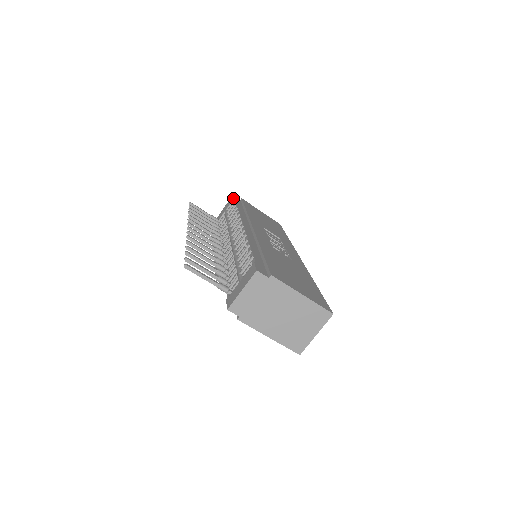
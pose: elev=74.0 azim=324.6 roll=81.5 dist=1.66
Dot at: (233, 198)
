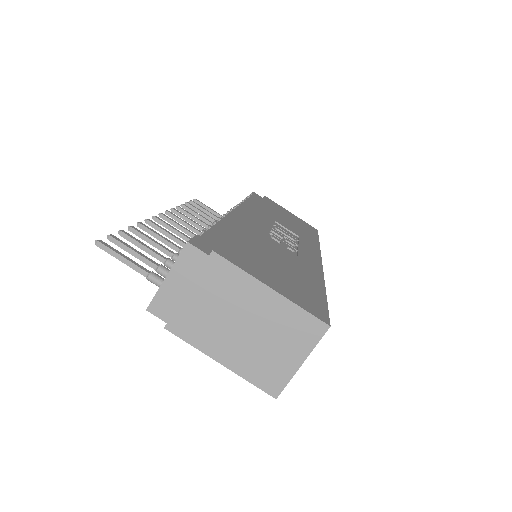
Dot at: occluded
